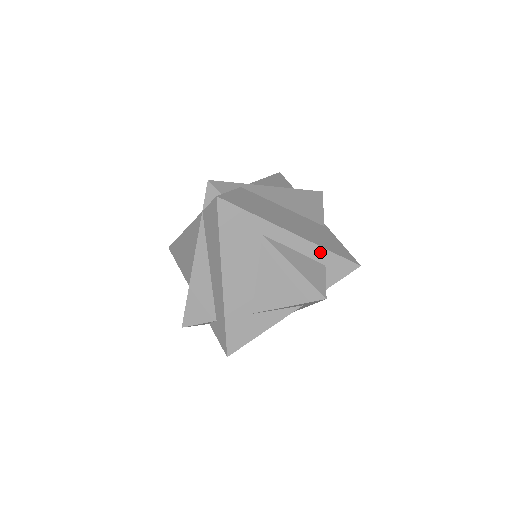
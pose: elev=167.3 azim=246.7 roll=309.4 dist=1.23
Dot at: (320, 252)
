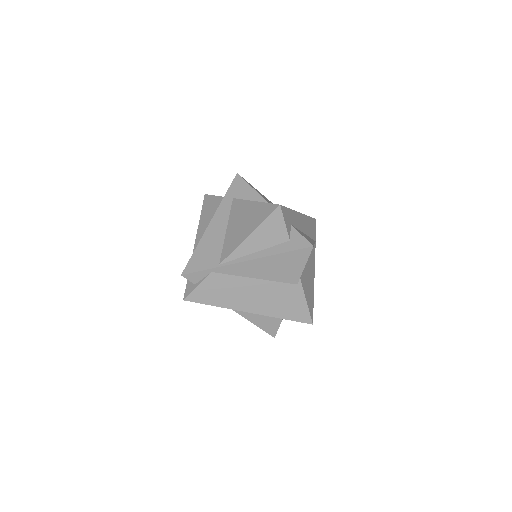
Dot at: (276, 317)
